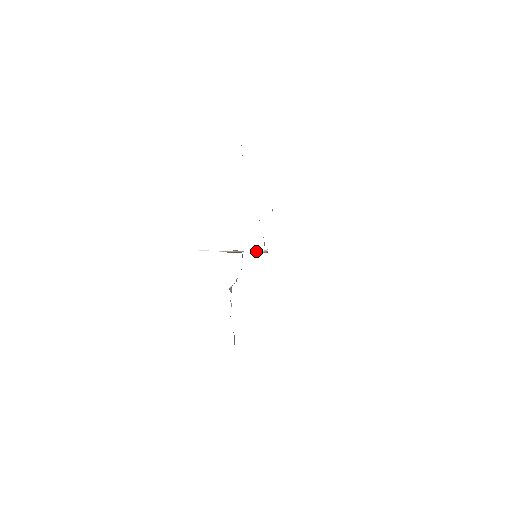
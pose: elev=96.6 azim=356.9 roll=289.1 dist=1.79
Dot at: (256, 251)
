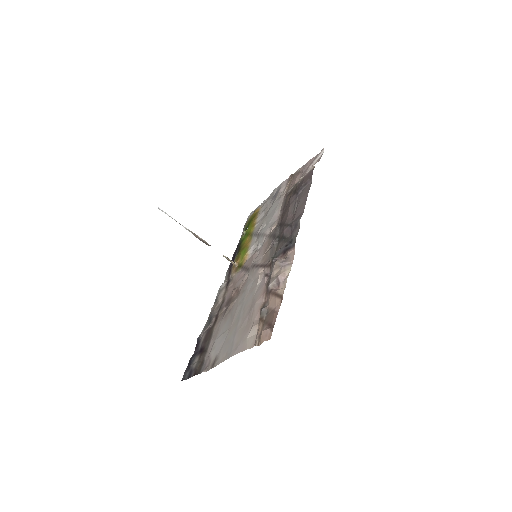
Dot at: occluded
